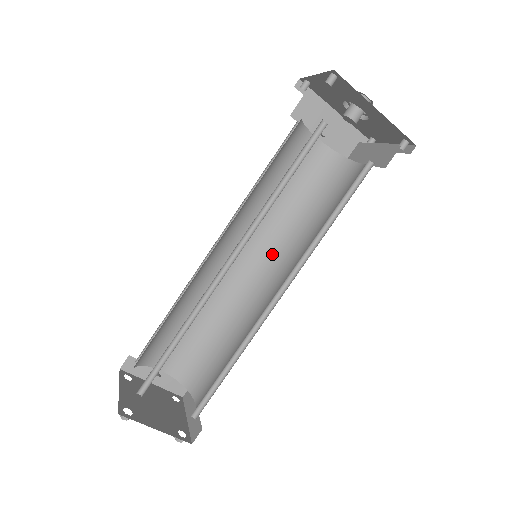
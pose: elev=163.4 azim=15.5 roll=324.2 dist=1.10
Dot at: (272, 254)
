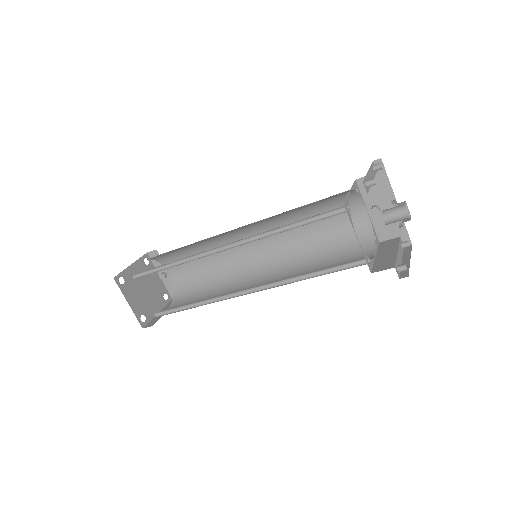
Dot at: (277, 262)
